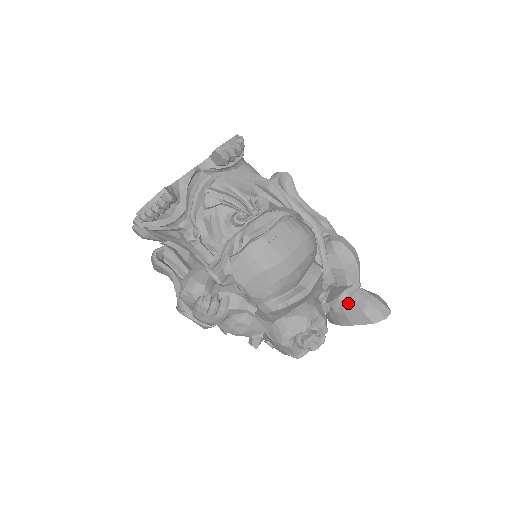
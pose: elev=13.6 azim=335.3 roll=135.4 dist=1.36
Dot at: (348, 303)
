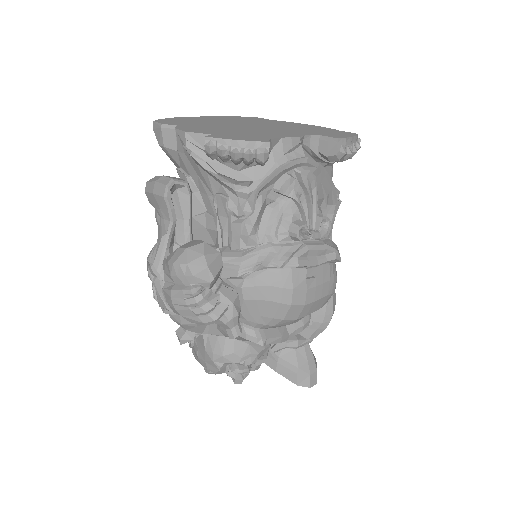
Dot at: (289, 351)
